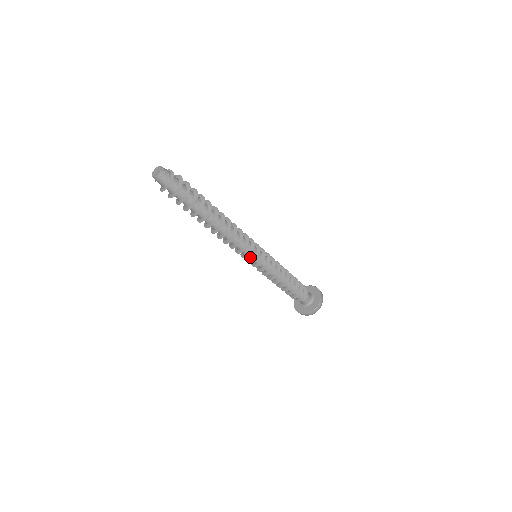
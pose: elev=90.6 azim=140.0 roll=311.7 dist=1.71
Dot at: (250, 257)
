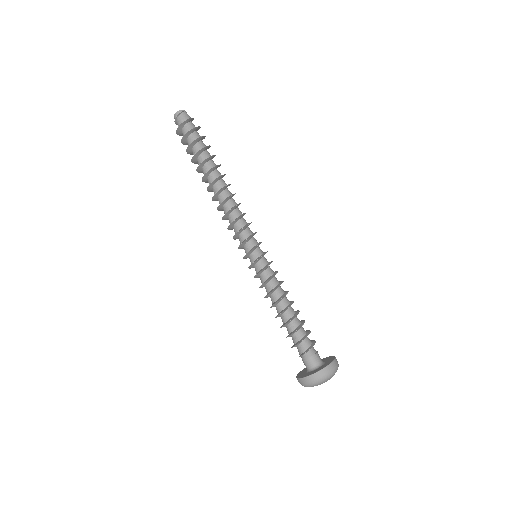
Dot at: (248, 248)
